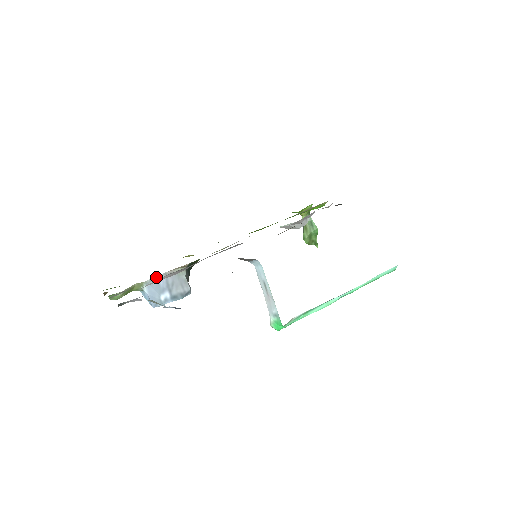
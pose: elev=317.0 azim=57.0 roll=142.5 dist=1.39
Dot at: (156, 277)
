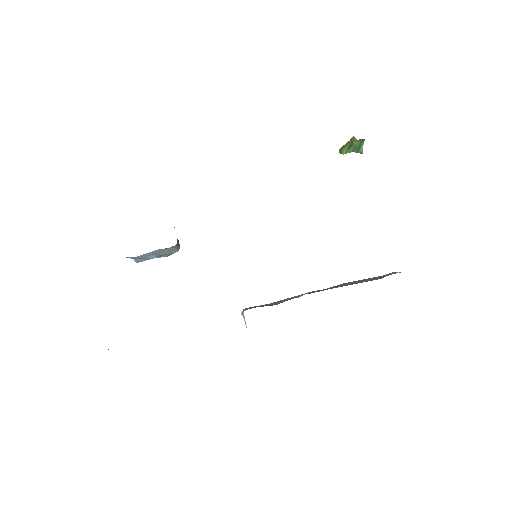
Dot at: (143, 254)
